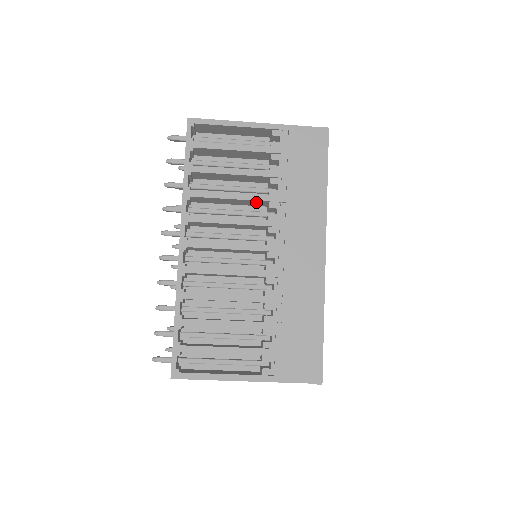
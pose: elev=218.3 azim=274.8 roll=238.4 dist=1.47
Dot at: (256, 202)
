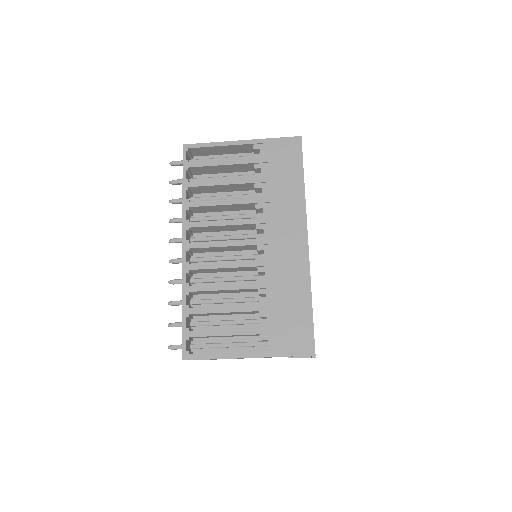
Dot at: (245, 206)
